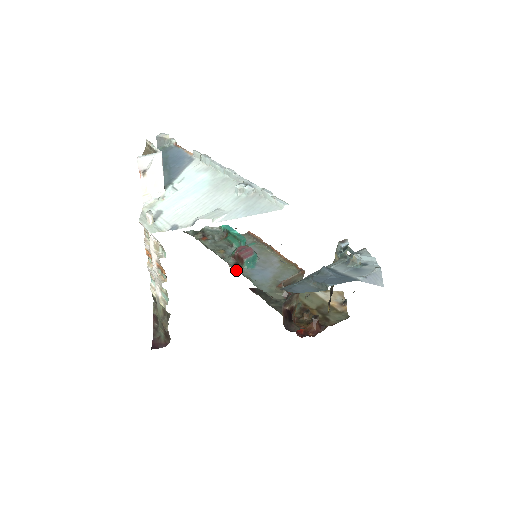
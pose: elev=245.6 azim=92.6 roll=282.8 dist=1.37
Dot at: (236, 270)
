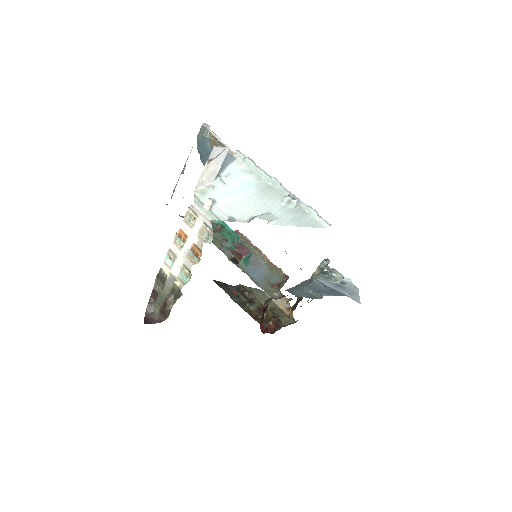
Dot at: (235, 264)
